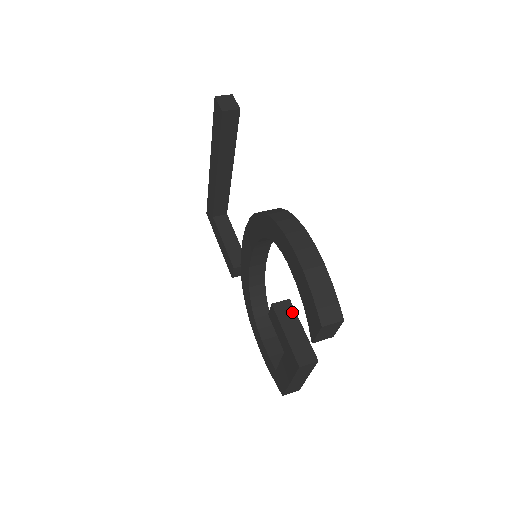
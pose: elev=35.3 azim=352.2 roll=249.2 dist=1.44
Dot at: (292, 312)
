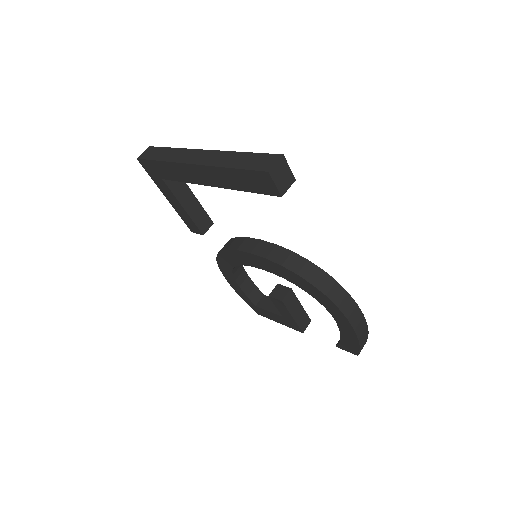
Dot at: (294, 298)
